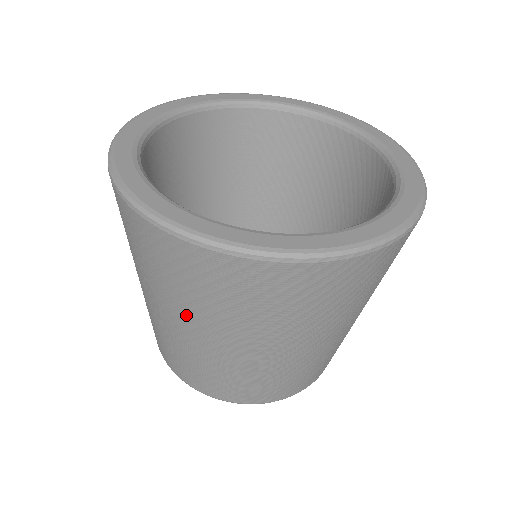
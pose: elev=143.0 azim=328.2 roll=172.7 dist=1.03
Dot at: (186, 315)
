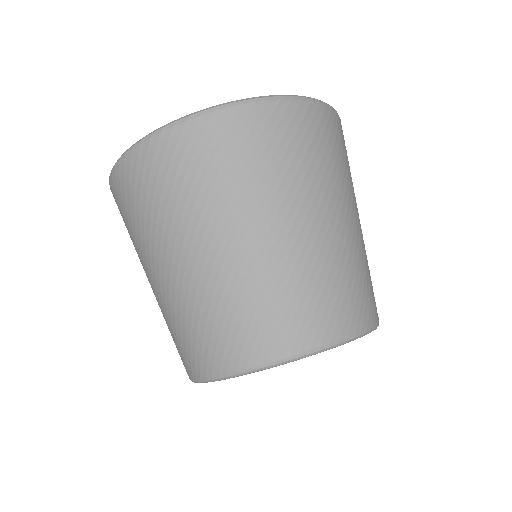
Dot at: (262, 205)
